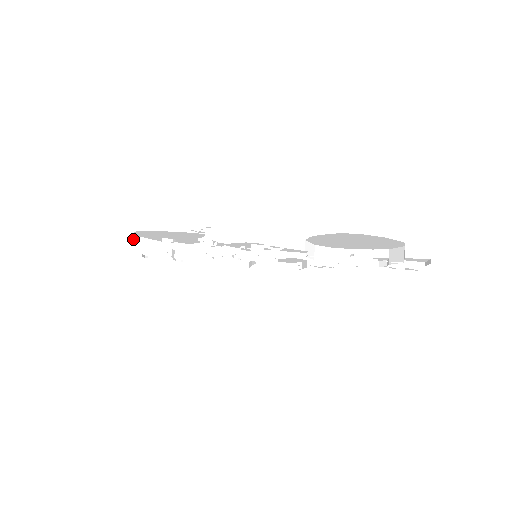
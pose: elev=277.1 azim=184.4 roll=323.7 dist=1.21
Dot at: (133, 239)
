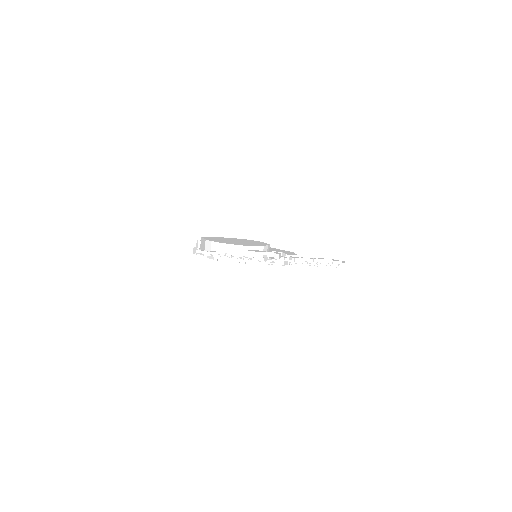
Dot at: occluded
